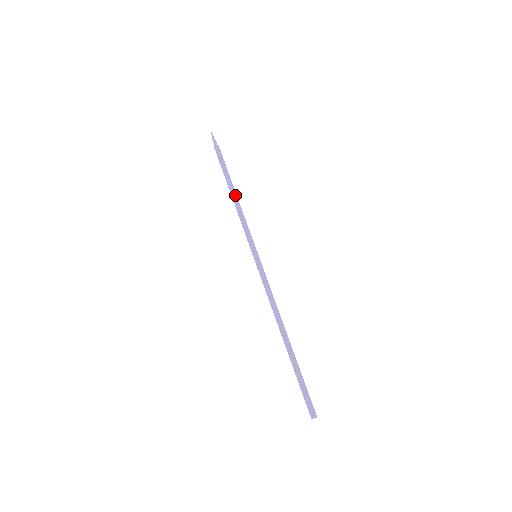
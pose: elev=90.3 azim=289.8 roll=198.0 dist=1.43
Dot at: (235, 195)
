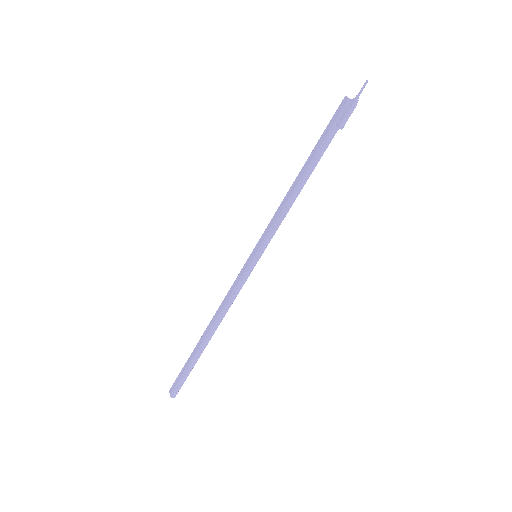
Dot at: (304, 184)
